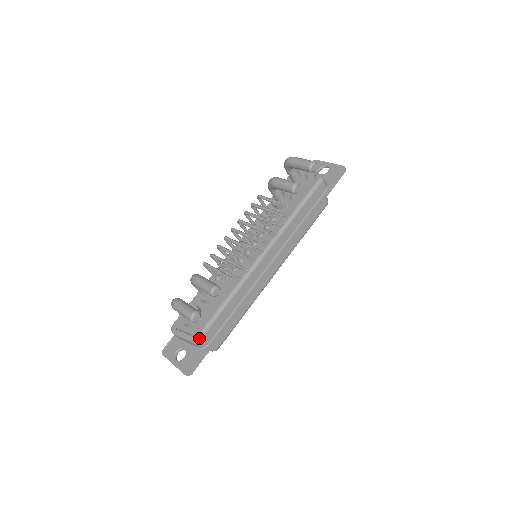
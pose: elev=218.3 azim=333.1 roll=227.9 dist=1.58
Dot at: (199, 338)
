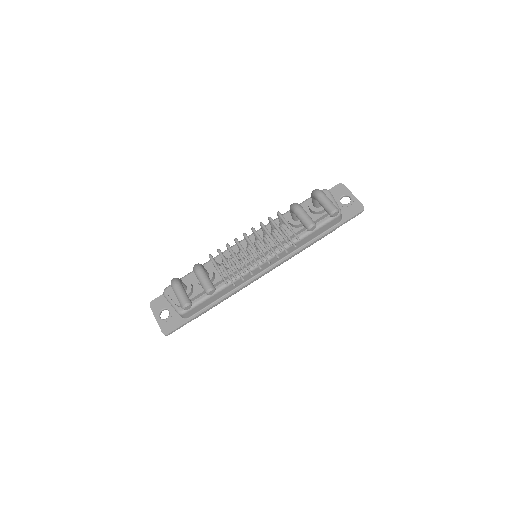
Dot at: (184, 312)
